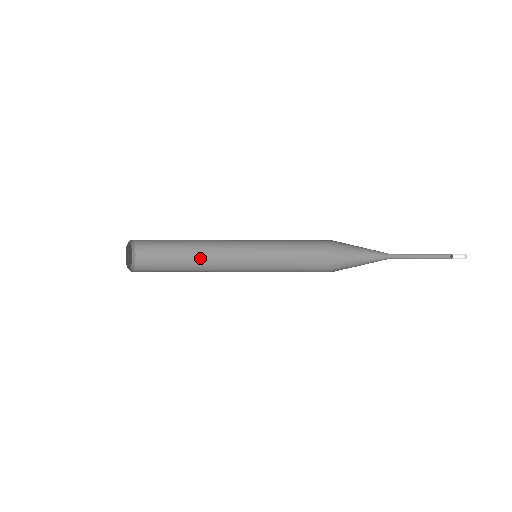
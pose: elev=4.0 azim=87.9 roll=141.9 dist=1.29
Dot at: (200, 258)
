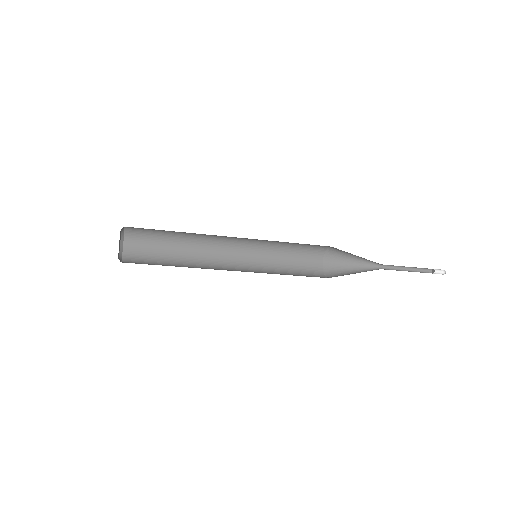
Dot at: (194, 253)
